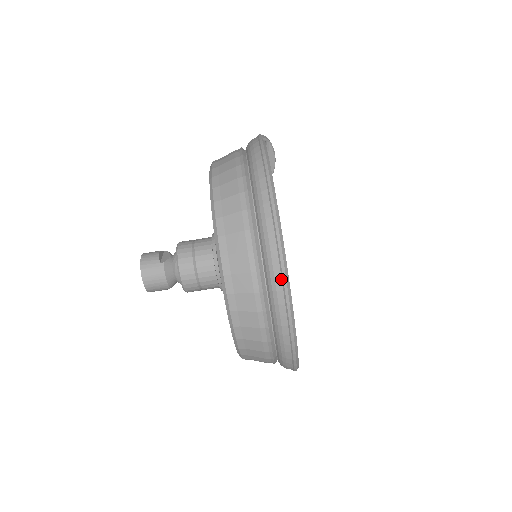
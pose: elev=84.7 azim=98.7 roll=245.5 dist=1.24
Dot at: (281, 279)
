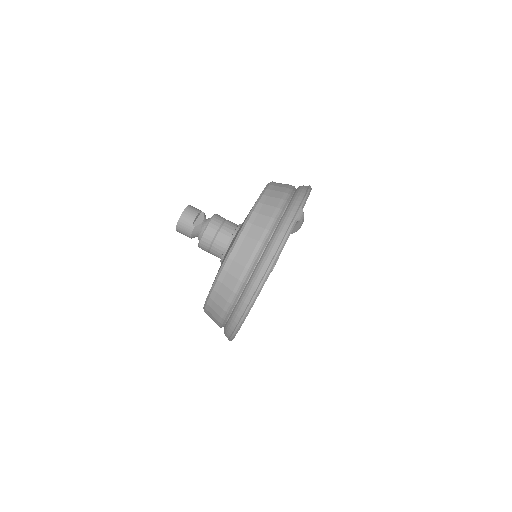
Dot at: (240, 319)
